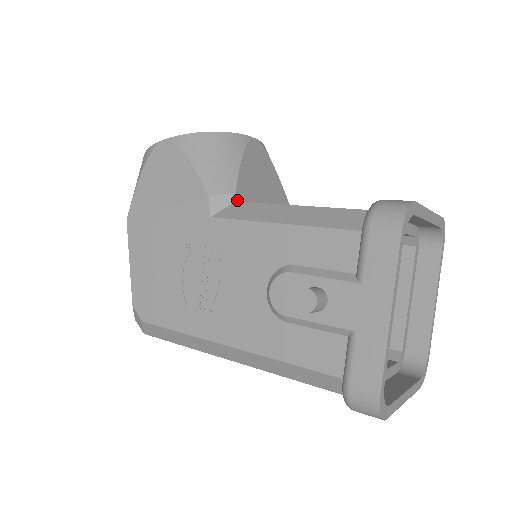
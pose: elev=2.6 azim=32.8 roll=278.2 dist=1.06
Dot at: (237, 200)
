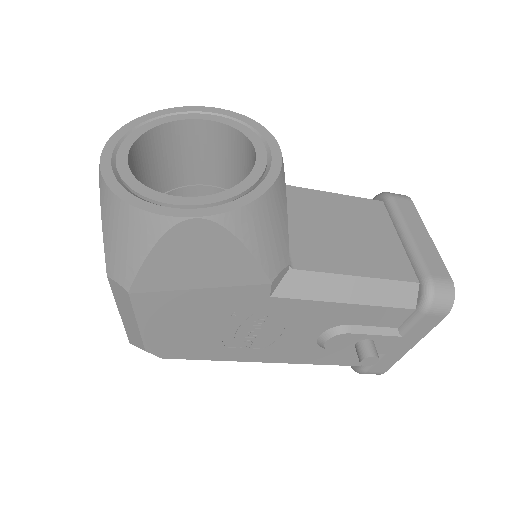
Dot at: (290, 267)
